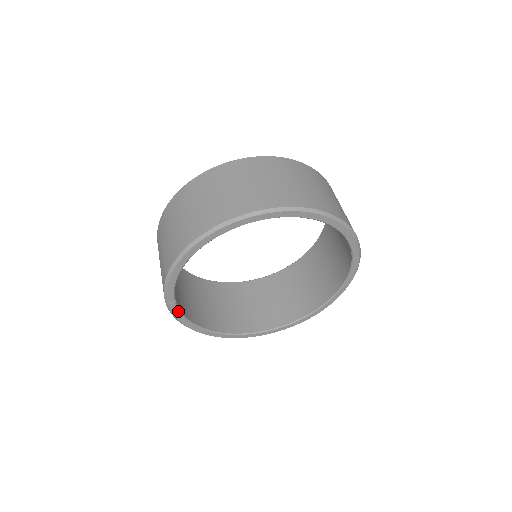
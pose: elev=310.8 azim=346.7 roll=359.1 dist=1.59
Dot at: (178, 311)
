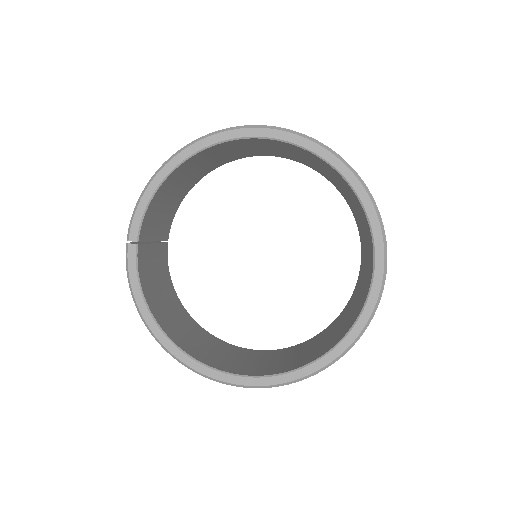
Dot at: (135, 265)
